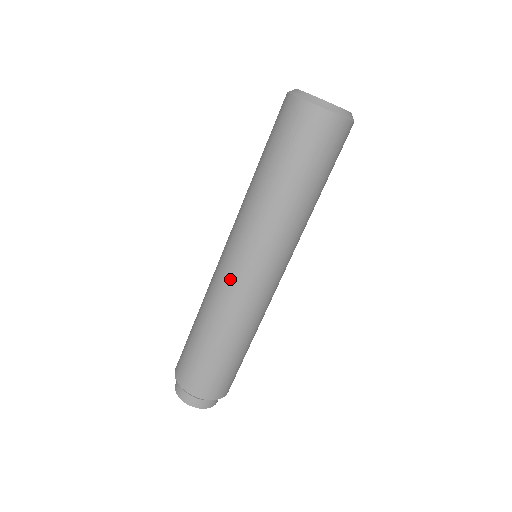
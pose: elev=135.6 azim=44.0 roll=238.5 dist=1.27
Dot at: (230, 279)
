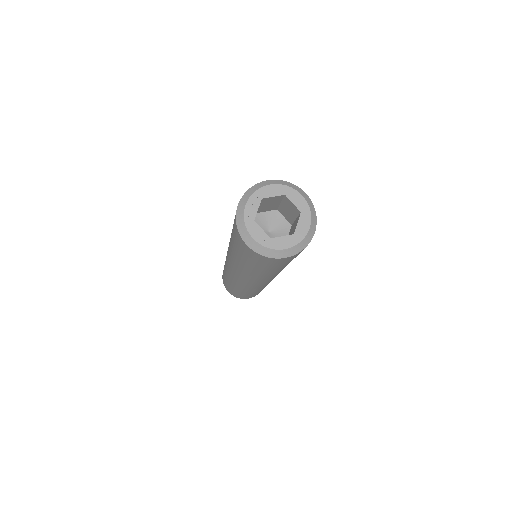
Dot at: (228, 268)
